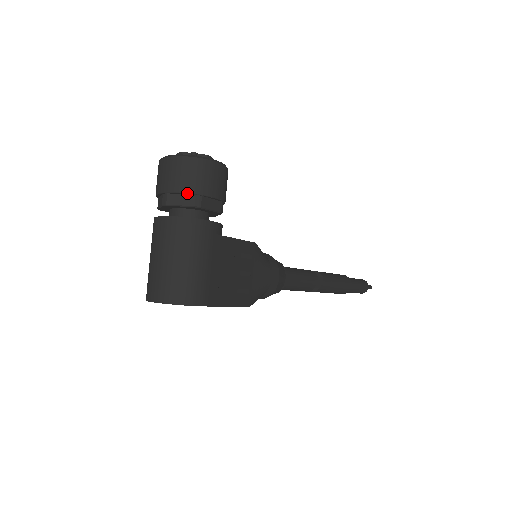
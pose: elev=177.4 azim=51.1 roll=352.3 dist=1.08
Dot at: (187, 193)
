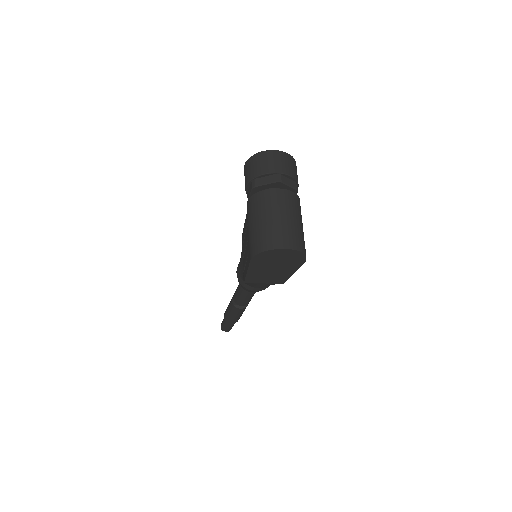
Dot at: (294, 178)
